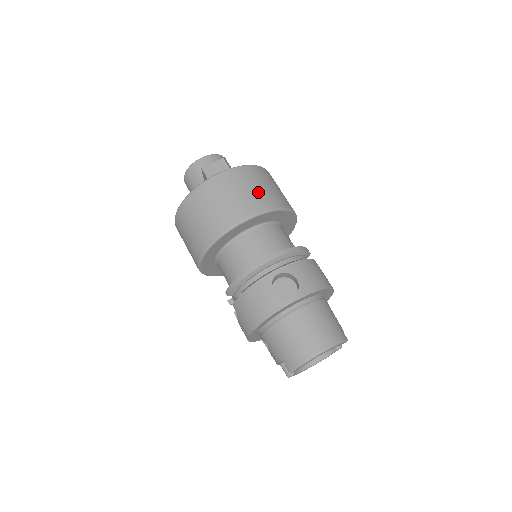
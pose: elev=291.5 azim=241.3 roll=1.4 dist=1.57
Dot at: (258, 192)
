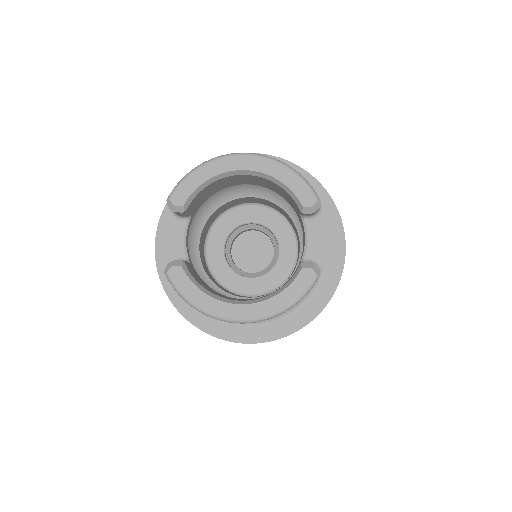
Dot at: occluded
